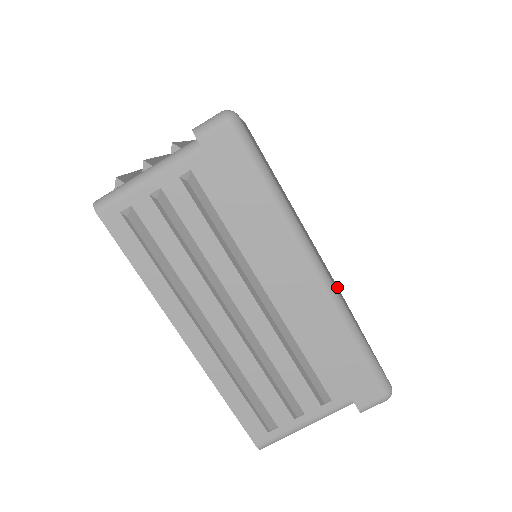
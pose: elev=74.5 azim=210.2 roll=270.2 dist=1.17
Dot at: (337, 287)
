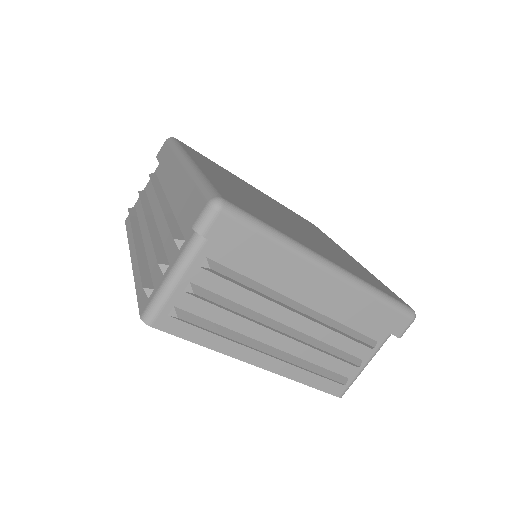
Dot at: (324, 238)
